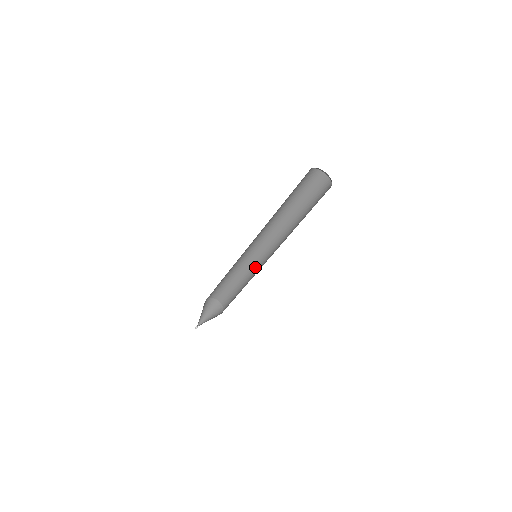
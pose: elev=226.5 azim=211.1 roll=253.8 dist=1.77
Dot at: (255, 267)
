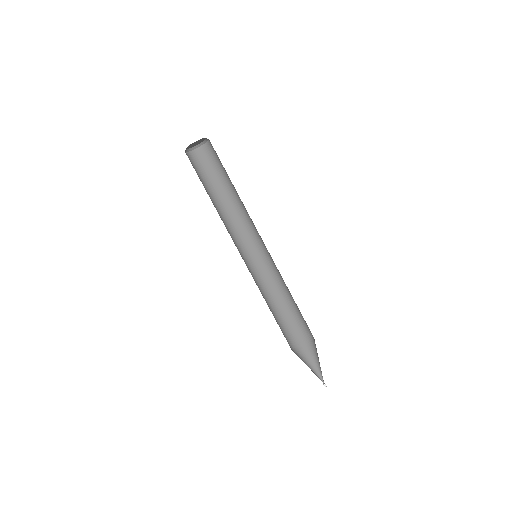
Dot at: (273, 269)
